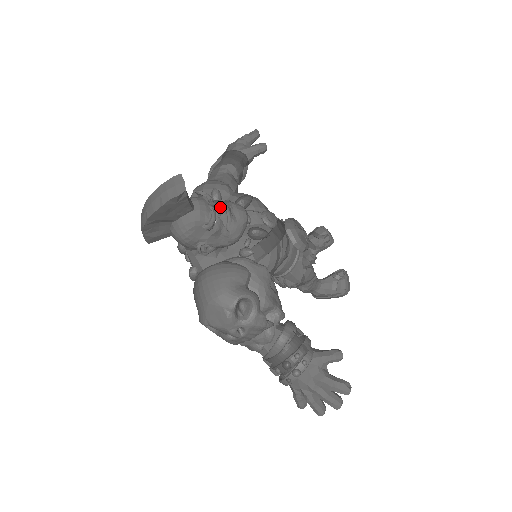
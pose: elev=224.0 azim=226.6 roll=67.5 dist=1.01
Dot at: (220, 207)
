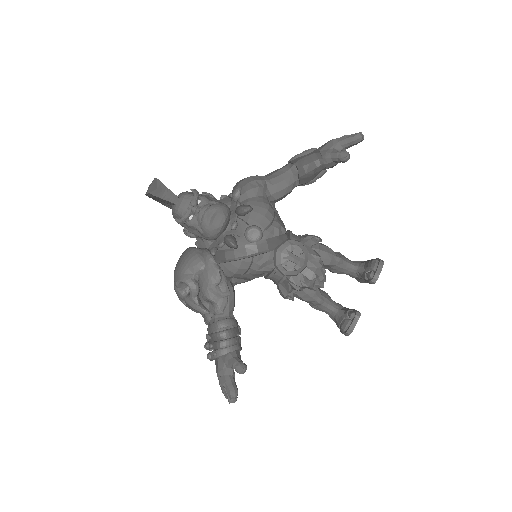
Dot at: (197, 210)
